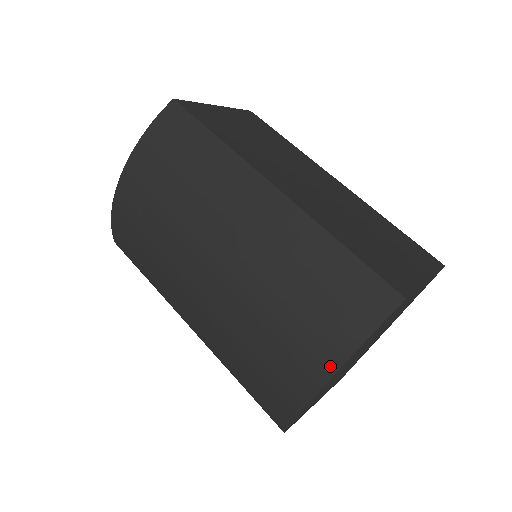
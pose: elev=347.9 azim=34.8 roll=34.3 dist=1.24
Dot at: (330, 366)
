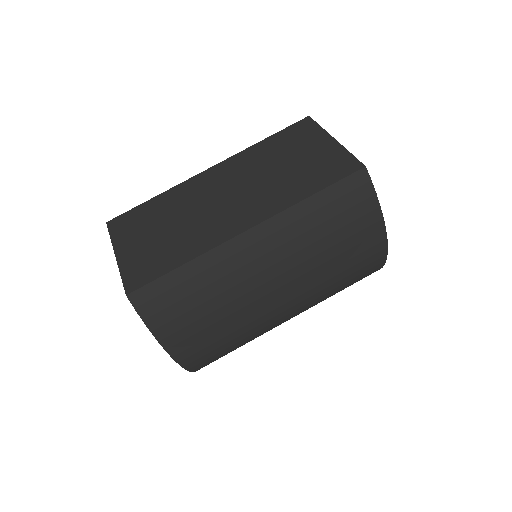
Dot at: (380, 230)
